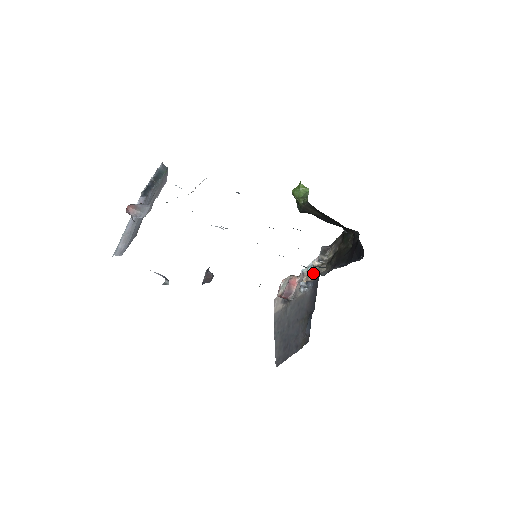
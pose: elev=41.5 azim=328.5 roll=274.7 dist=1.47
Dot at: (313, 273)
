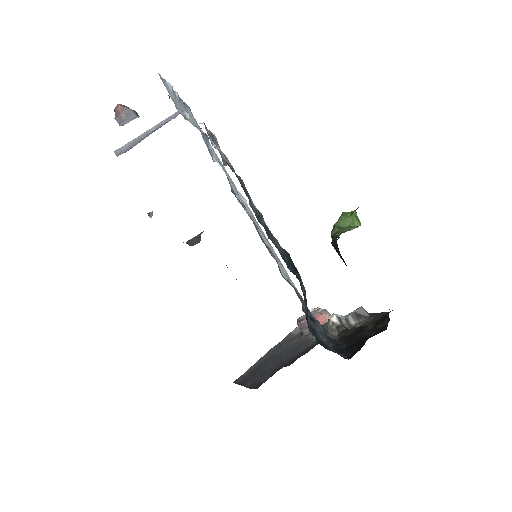
Dot at: occluded
